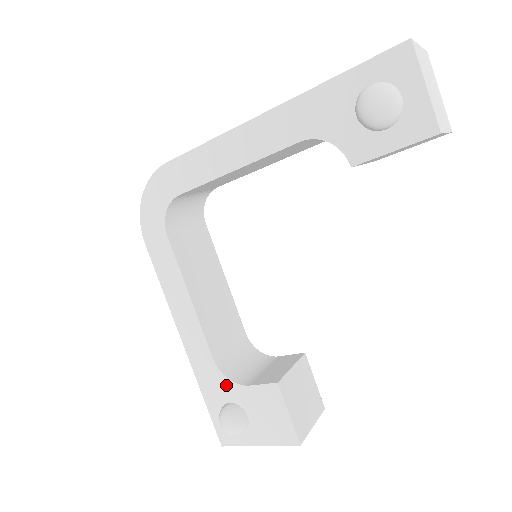
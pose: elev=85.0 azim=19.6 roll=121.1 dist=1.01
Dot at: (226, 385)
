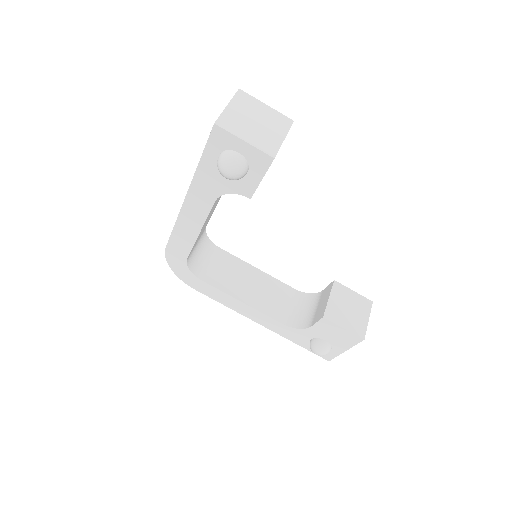
Dot at: (301, 332)
